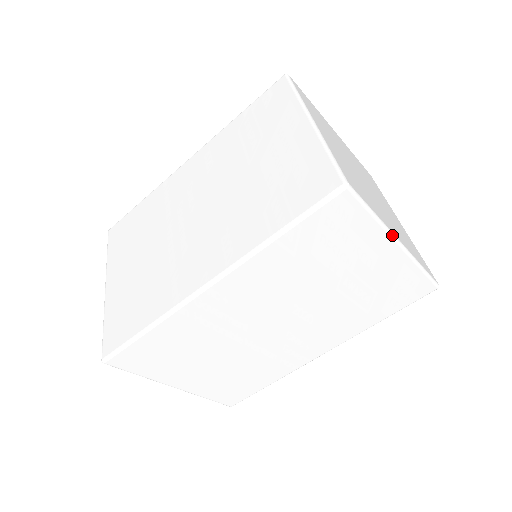
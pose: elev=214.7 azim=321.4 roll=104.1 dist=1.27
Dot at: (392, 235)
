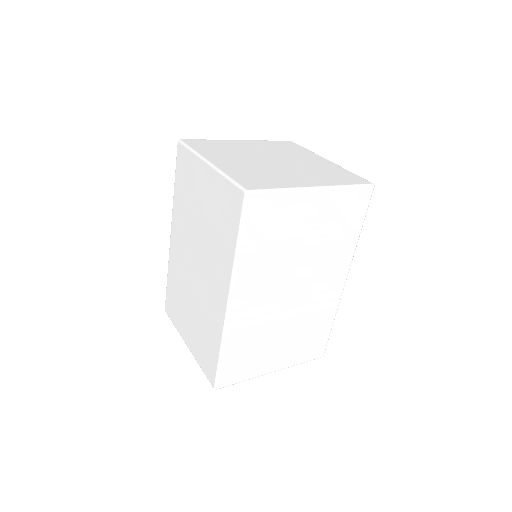
Dot at: (305, 189)
